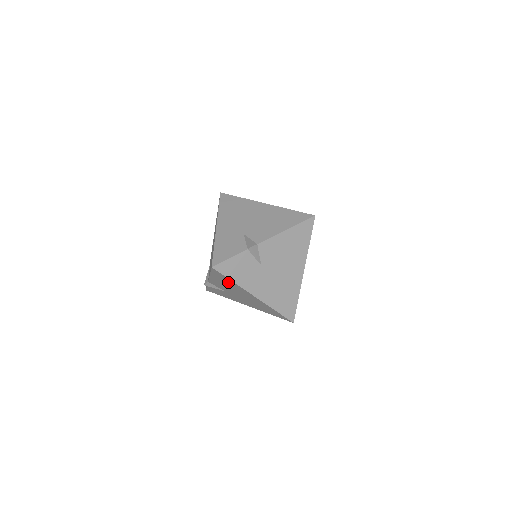
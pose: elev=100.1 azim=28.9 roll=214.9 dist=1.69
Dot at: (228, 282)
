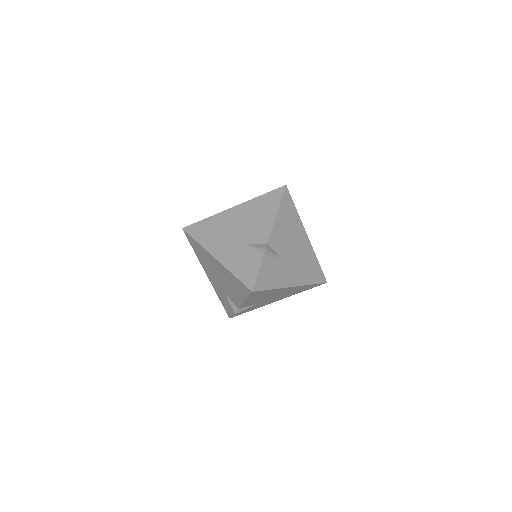
Dot at: (266, 293)
